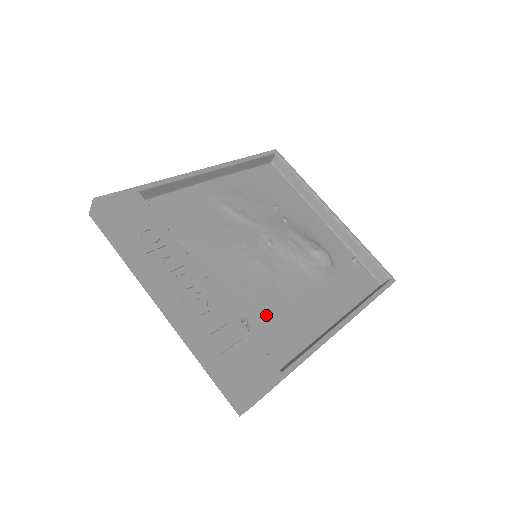
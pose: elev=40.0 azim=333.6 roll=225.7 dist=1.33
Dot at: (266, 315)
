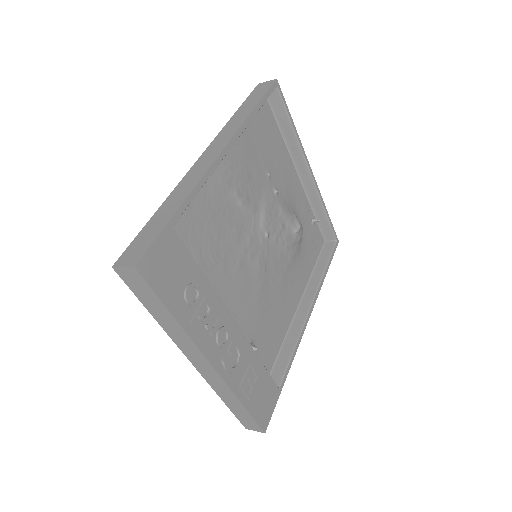
Dot at: (262, 324)
